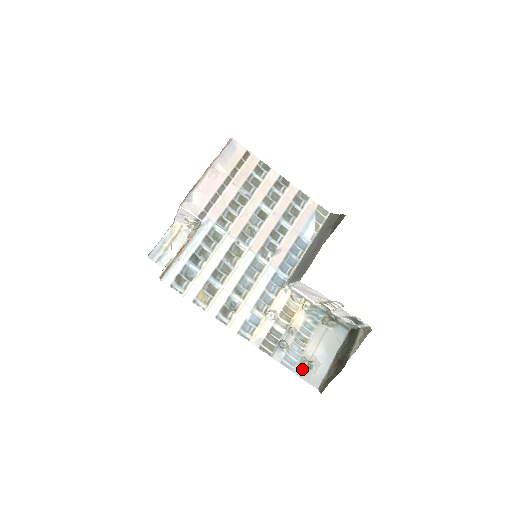
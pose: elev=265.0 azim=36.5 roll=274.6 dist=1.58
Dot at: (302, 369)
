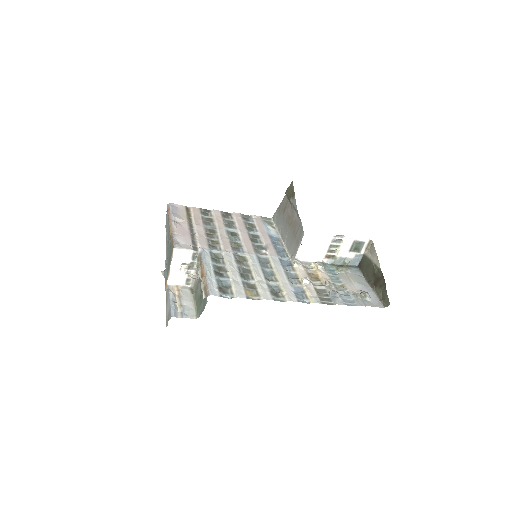
Dot at: (361, 301)
